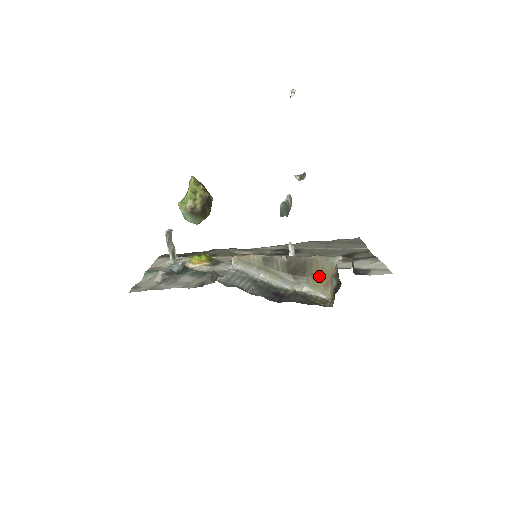
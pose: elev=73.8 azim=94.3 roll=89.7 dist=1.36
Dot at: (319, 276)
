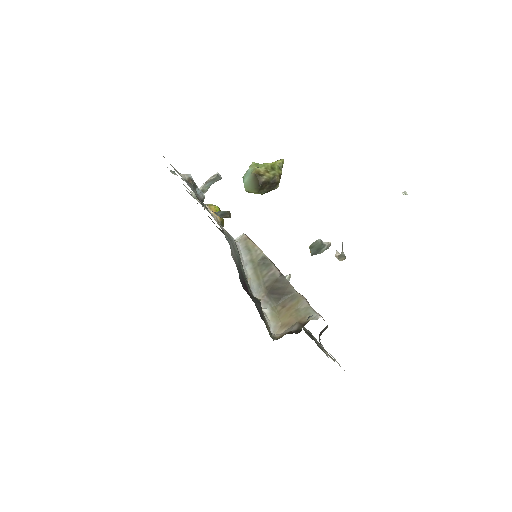
Dot at: (288, 313)
